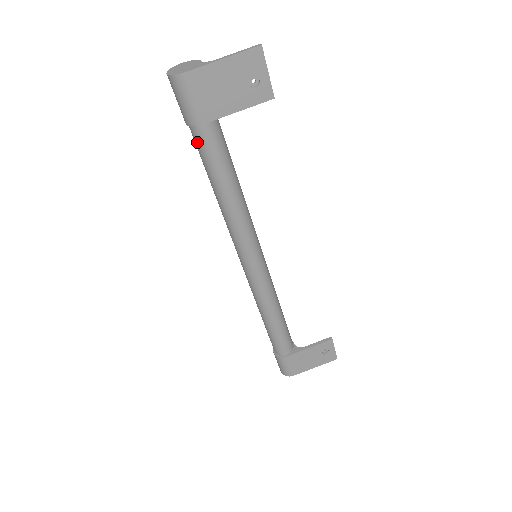
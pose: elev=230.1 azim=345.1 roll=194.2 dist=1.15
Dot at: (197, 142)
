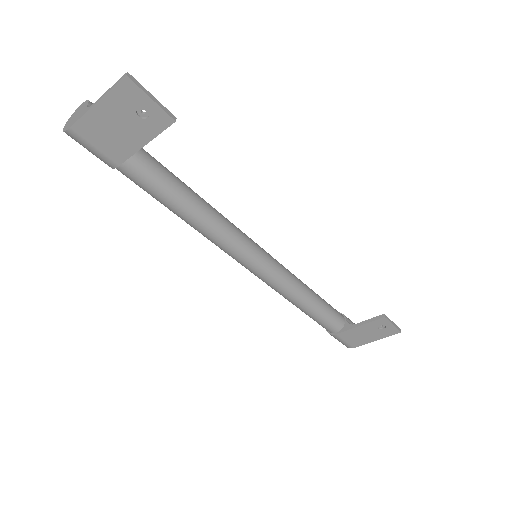
Dot at: (129, 178)
